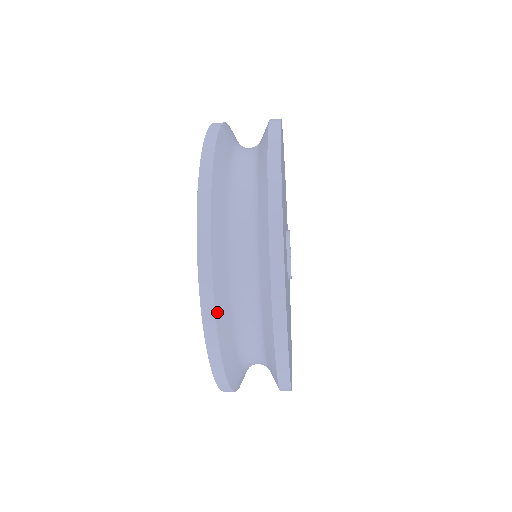
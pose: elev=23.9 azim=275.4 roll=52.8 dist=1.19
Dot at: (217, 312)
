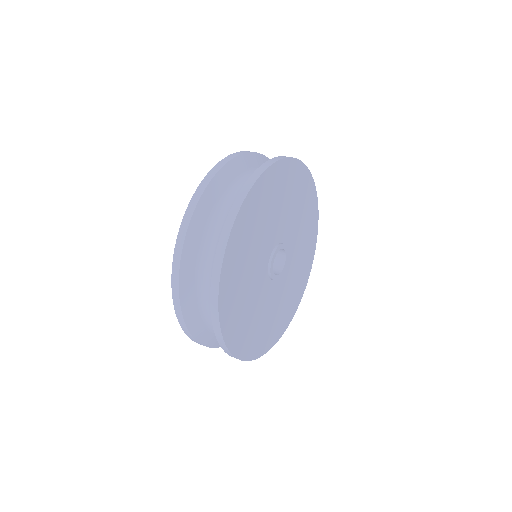
Dot at: (183, 307)
